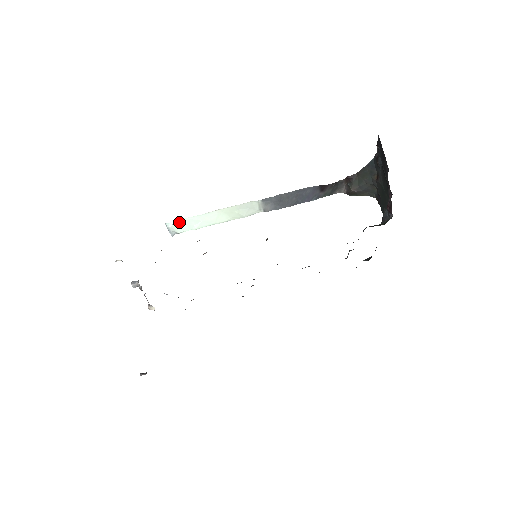
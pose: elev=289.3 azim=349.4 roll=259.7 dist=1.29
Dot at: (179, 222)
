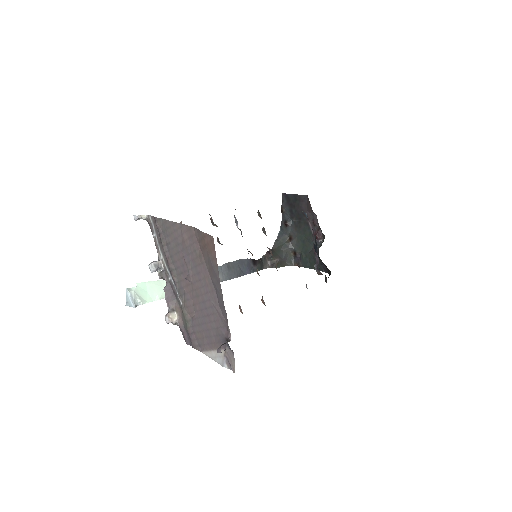
Dot at: (142, 287)
